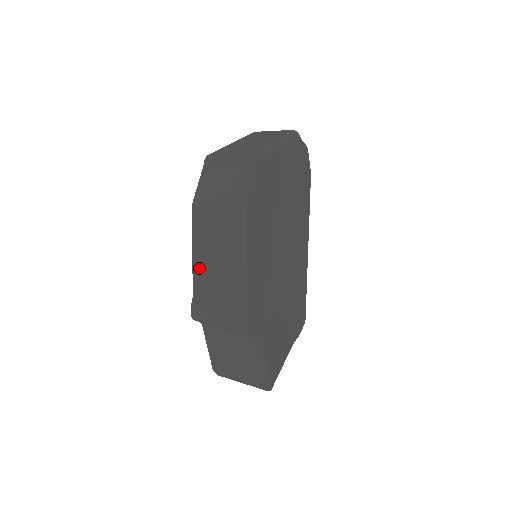
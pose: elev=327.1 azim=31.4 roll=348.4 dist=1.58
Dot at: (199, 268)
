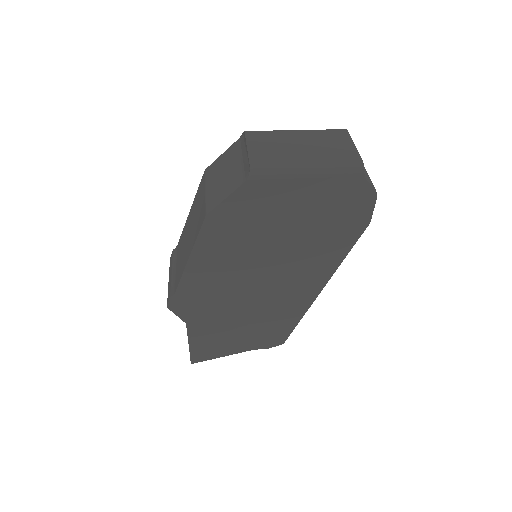
Dot at: (185, 228)
